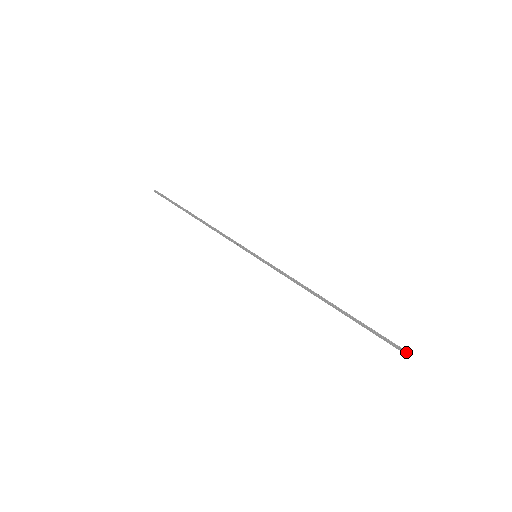
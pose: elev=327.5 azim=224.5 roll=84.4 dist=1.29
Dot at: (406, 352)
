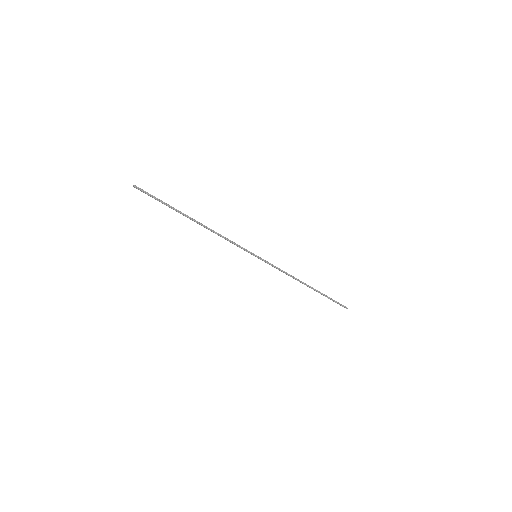
Dot at: (346, 308)
